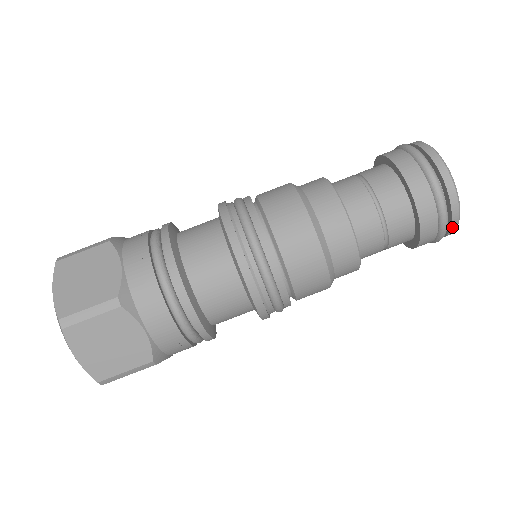
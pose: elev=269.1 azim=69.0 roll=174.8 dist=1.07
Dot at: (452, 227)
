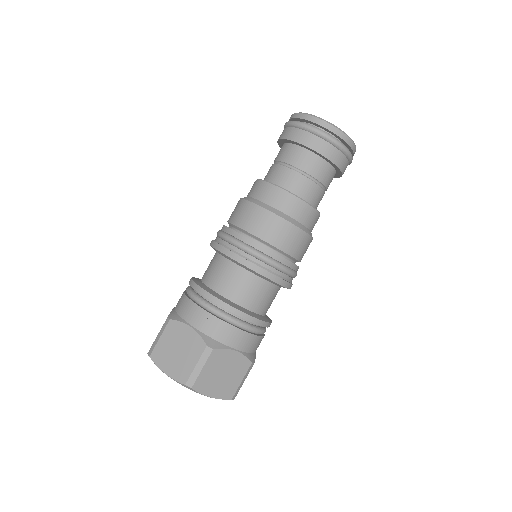
Dot at: (329, 129)
